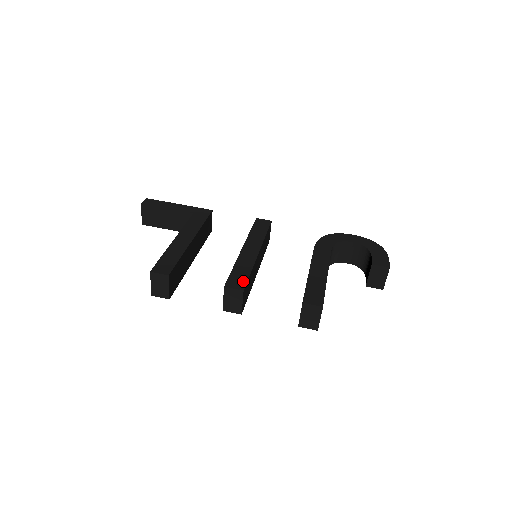
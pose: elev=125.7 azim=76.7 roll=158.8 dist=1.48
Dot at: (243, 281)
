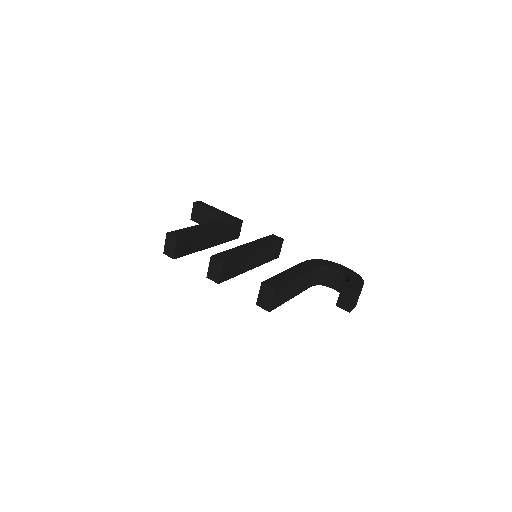
Dot at: (228, 258)
